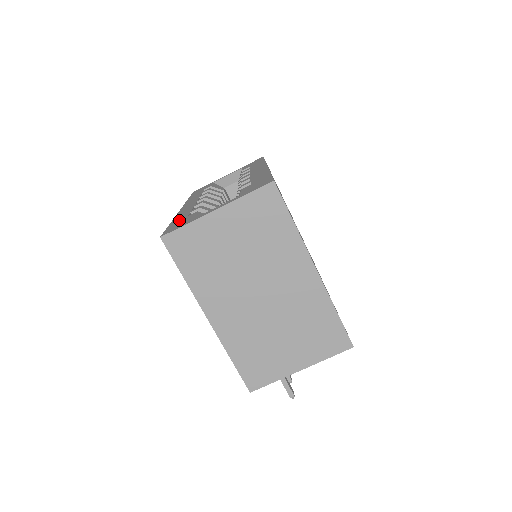
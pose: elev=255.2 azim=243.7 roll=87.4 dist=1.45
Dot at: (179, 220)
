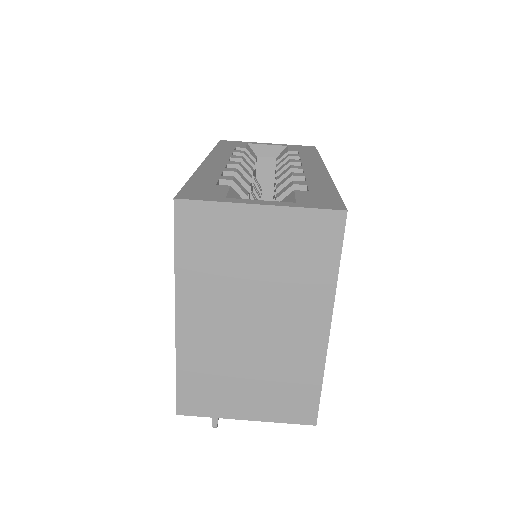
Dot at: (203, 183)
